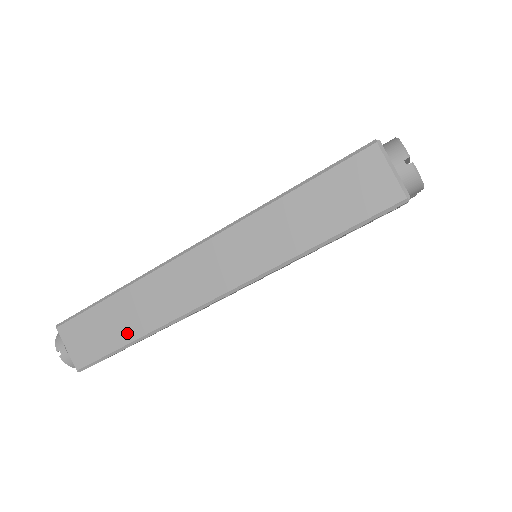
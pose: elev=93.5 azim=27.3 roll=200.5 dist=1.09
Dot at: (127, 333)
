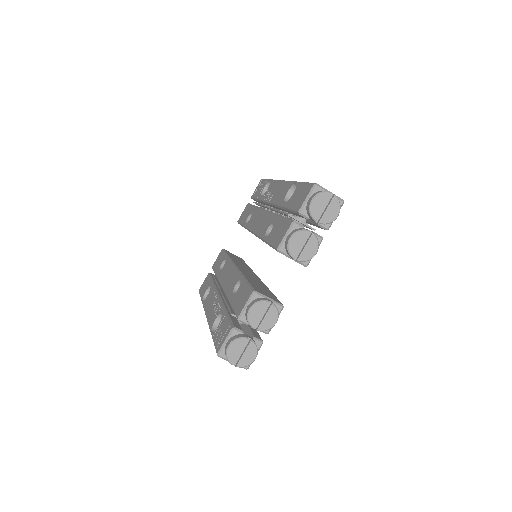
Dot at: occluded
